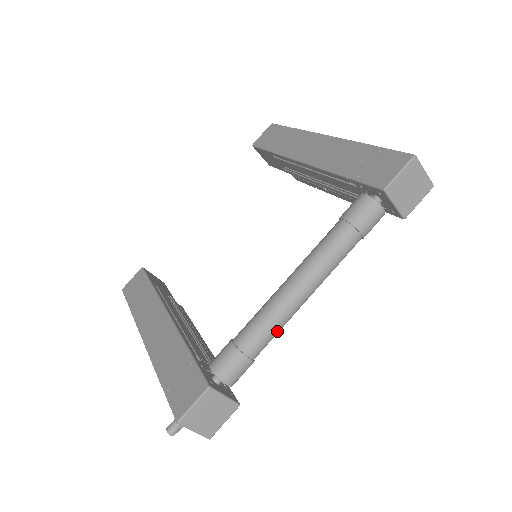
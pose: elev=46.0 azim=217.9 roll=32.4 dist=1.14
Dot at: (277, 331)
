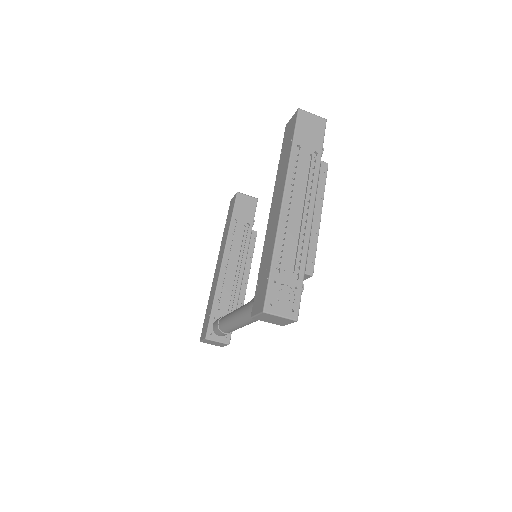
Dot at: occluded
